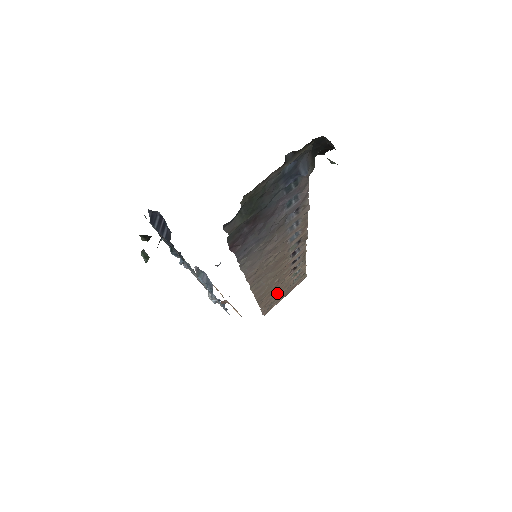
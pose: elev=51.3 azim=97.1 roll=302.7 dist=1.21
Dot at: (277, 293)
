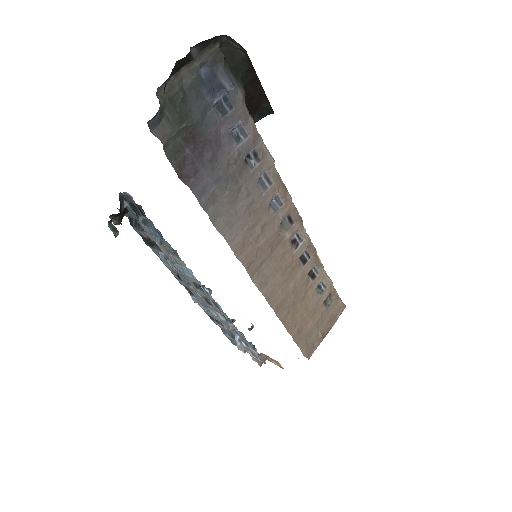
Dot at: (307, 318)
